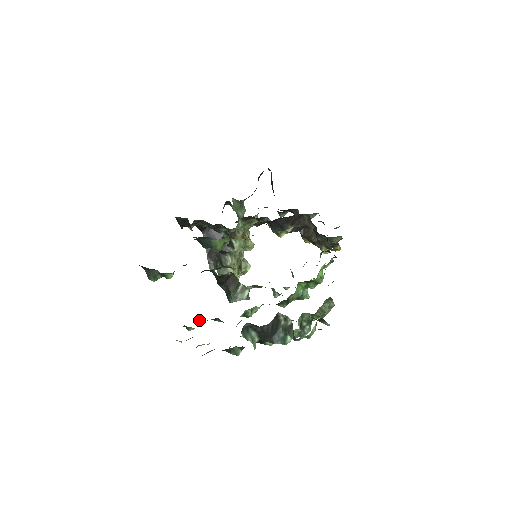
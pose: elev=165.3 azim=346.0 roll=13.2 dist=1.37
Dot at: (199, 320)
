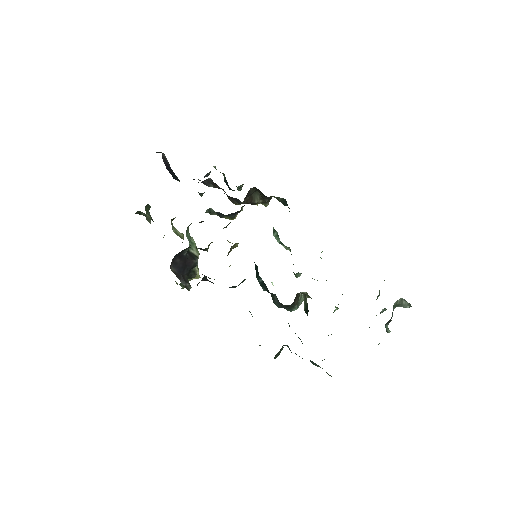
Dot at: occluded
